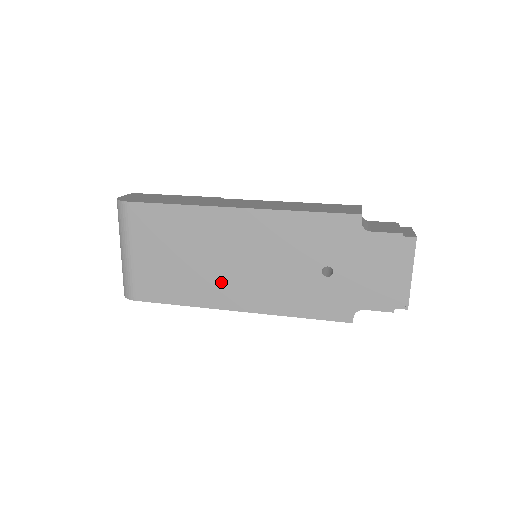
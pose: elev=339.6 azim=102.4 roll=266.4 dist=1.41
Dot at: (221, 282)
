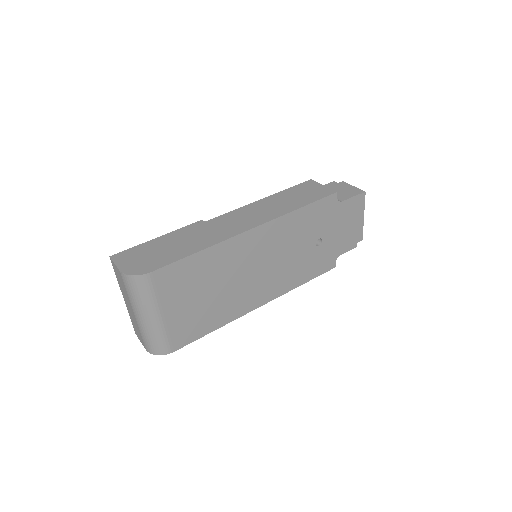
Dot at: (246, 293)
